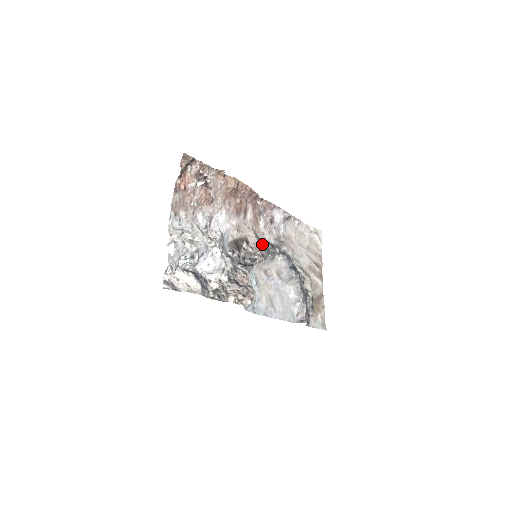
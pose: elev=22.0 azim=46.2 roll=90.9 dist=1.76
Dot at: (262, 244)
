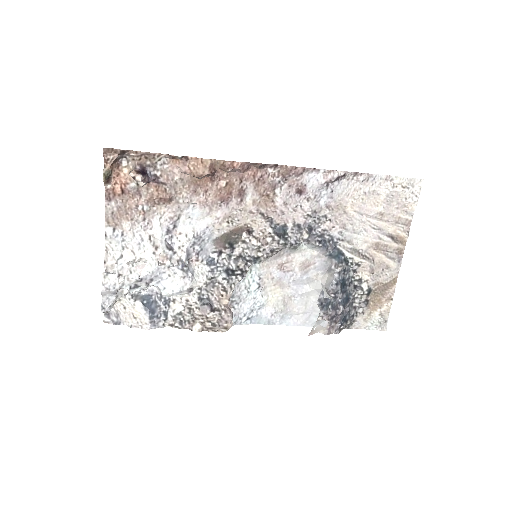
Dot at: (278, 229)
